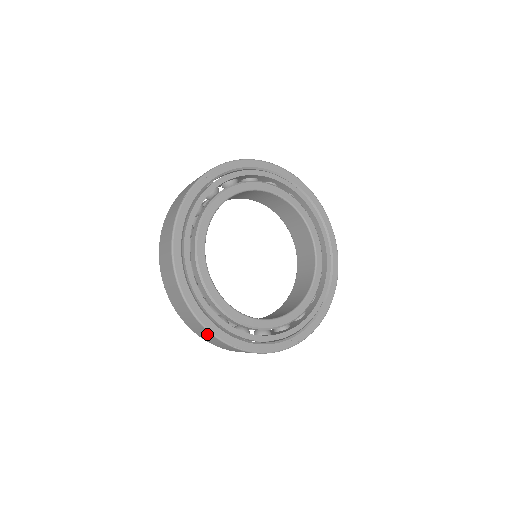
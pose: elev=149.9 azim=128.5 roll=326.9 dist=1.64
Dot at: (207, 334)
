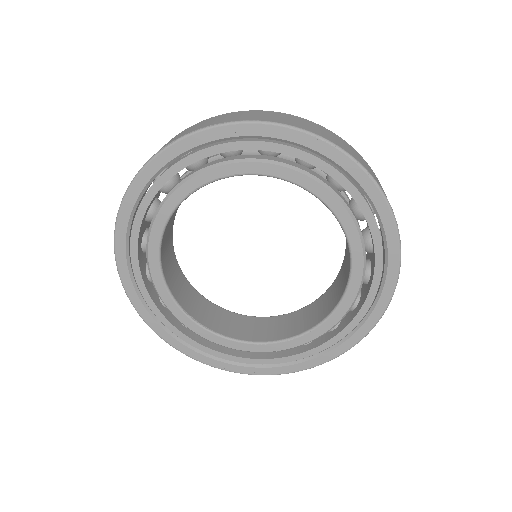
Dot at: occluded
